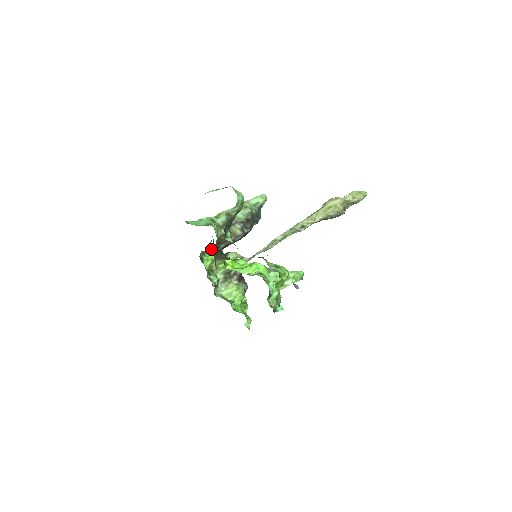
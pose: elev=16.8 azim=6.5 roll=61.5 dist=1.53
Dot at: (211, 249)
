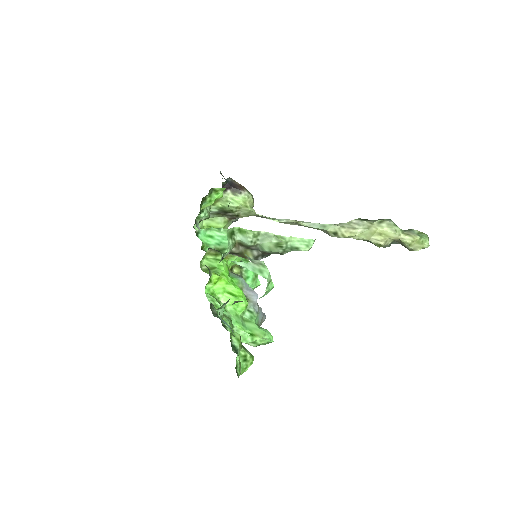
Dot at: (224, 188)
